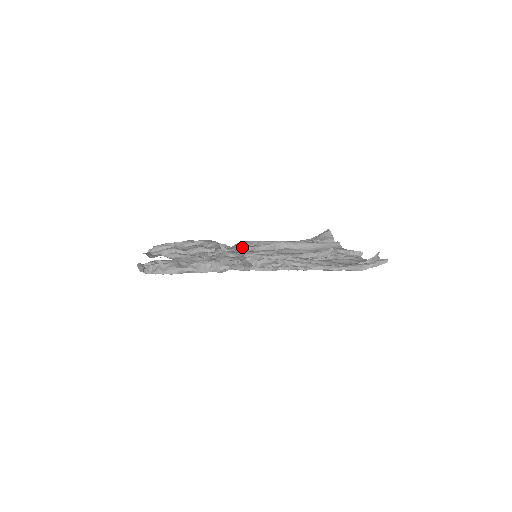
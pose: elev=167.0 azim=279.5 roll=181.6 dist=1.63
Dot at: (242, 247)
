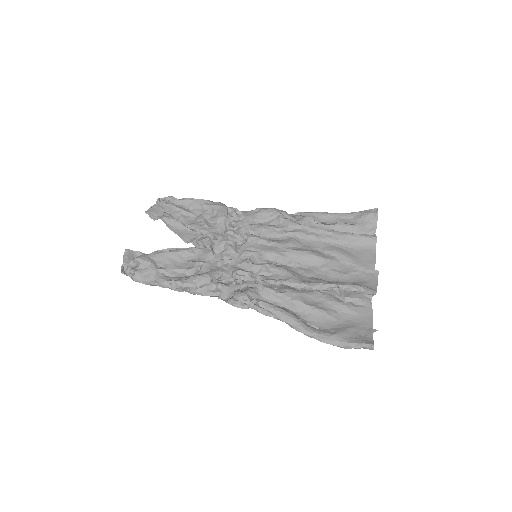
Dot at: (254, 225)
